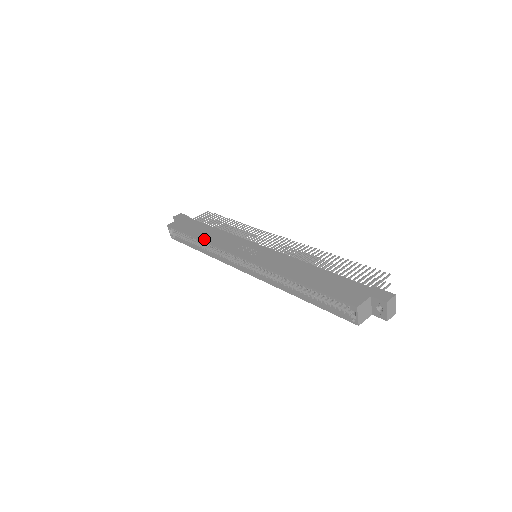
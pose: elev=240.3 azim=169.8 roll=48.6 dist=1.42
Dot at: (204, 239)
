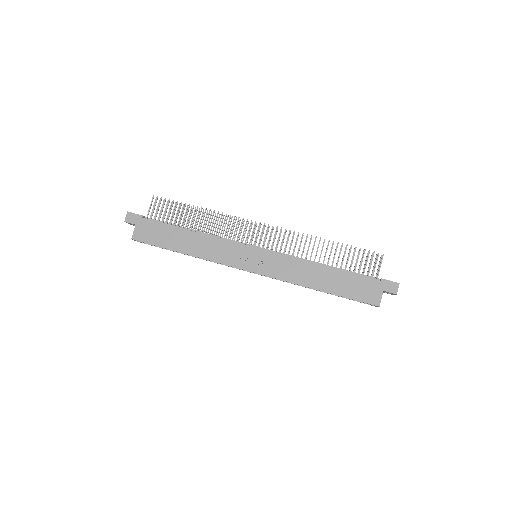
Dot at: (195, 254)
